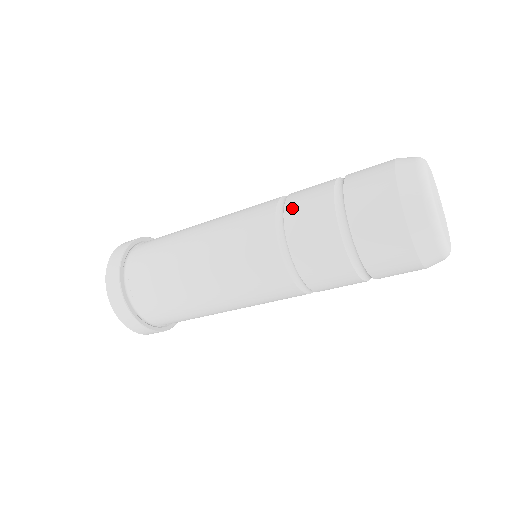
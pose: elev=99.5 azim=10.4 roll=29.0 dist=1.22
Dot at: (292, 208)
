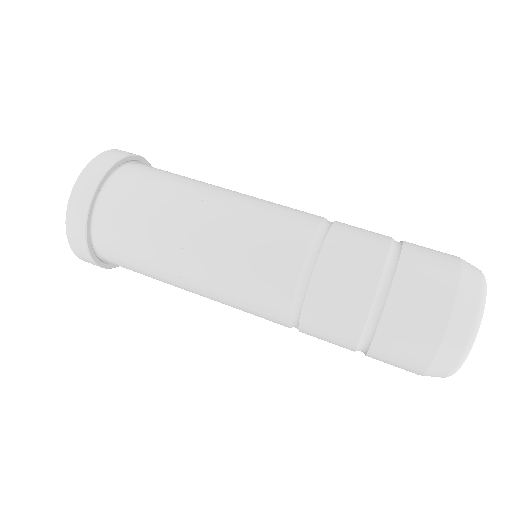
Dot at: (328, 264)
